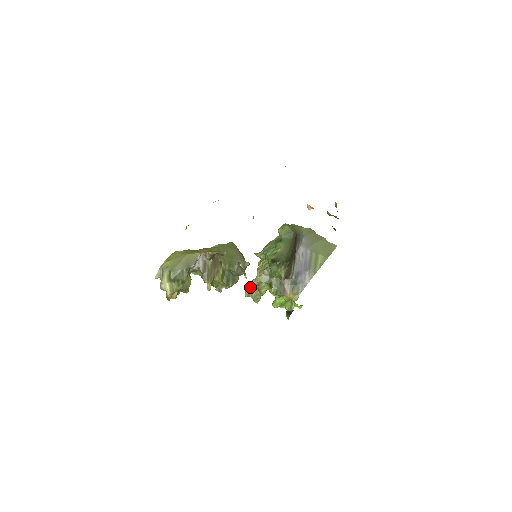
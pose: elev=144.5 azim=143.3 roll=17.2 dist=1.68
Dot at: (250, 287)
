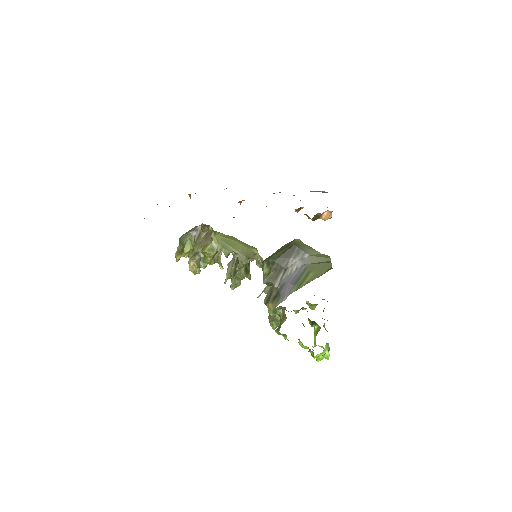
Dot at: occluded
